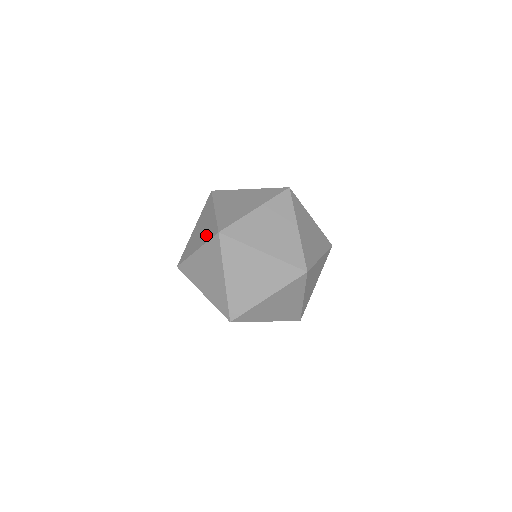
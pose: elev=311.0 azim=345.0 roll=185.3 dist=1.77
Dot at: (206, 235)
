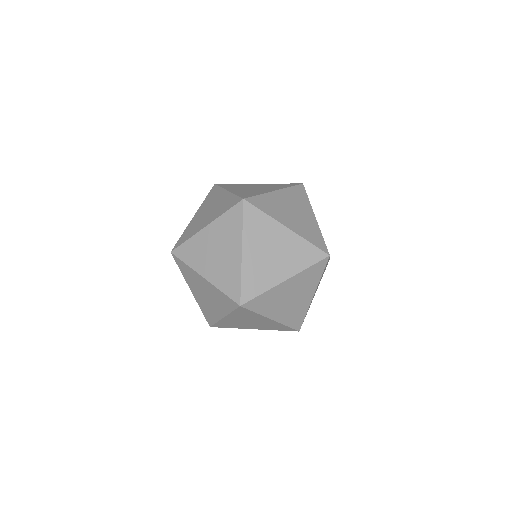
Dot at: (222, 278)
